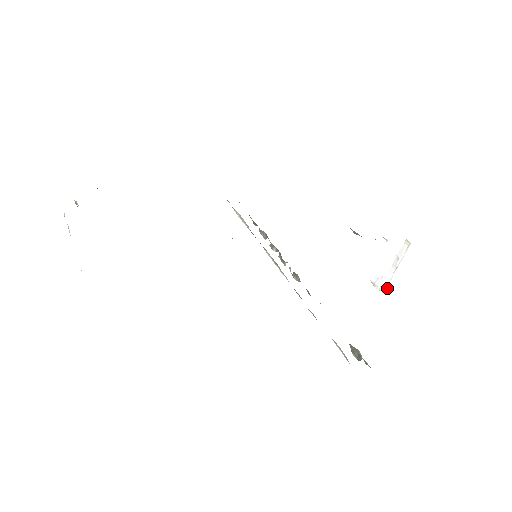
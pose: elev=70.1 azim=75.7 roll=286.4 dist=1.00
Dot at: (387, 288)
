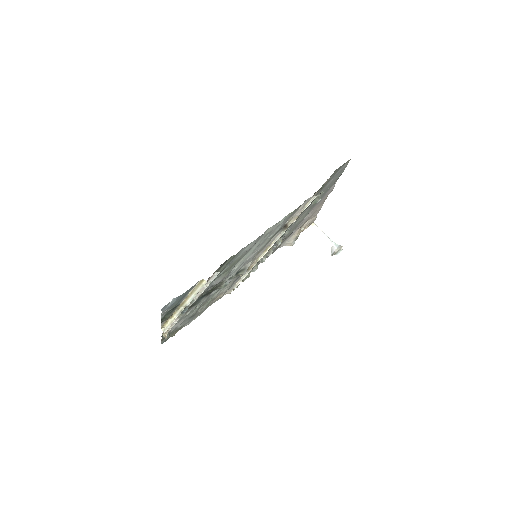
Dot at: (339, 246)
